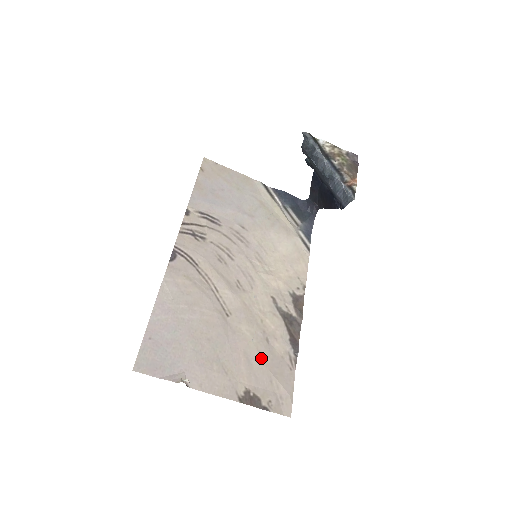
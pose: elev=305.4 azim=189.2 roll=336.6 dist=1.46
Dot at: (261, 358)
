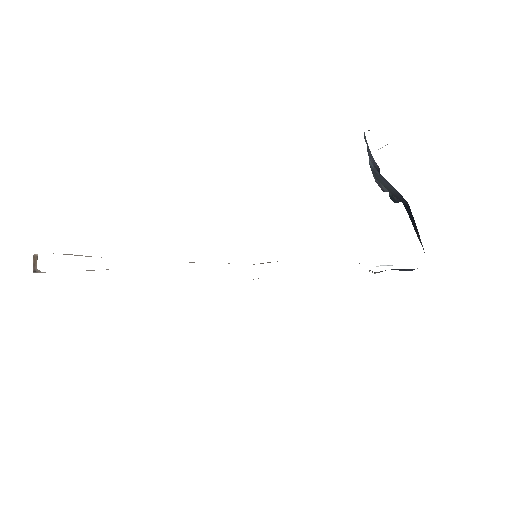
Dot at: occluded
